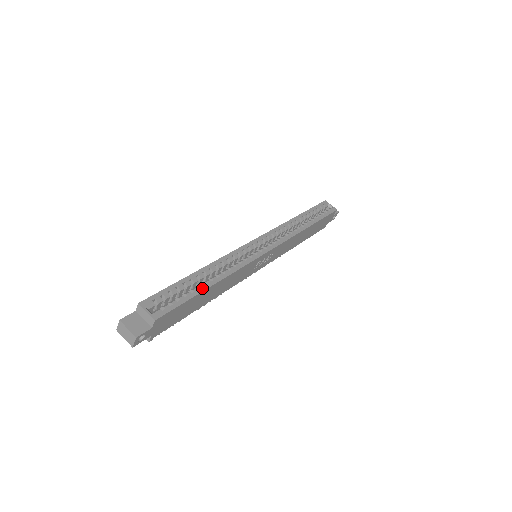
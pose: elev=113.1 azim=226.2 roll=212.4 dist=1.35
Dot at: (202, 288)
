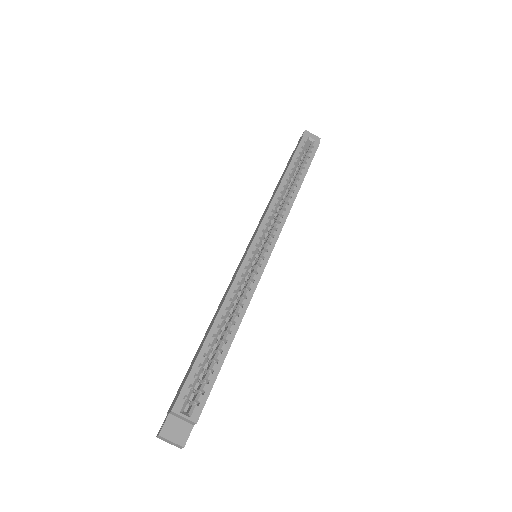
Dot at: (225, 350)
